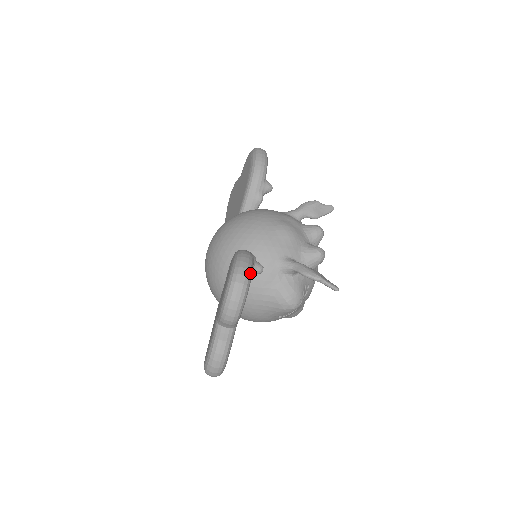
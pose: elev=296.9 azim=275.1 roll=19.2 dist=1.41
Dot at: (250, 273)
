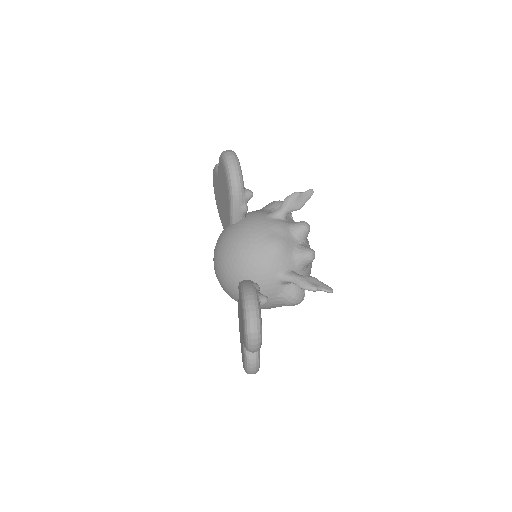
Dot at: (260, 319)
